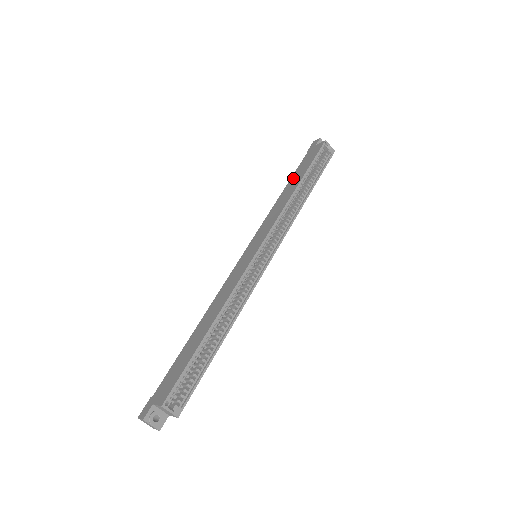
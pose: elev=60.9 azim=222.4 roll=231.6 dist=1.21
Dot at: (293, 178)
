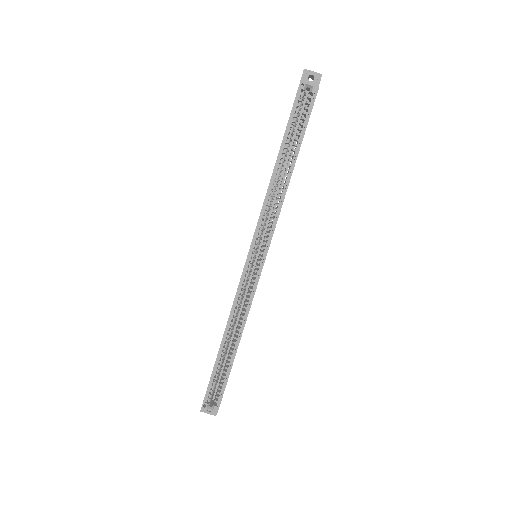
Dot at: occluded
